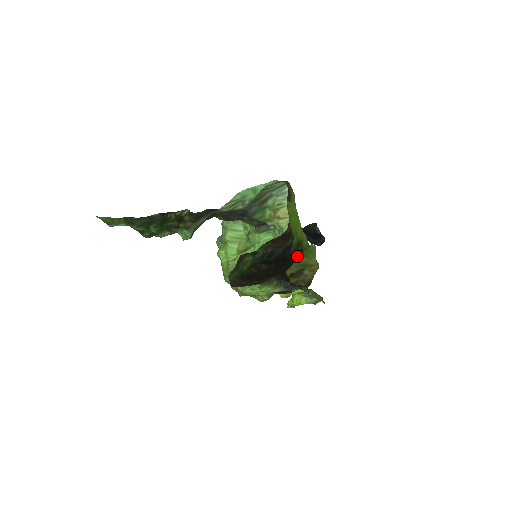
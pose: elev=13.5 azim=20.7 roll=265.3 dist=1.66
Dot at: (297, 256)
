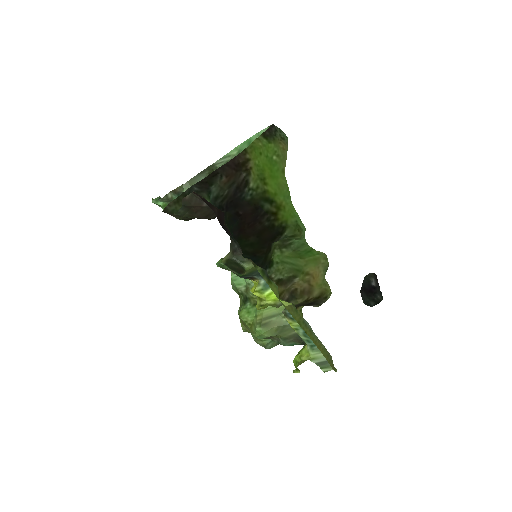
Dot at: (264, 219)
